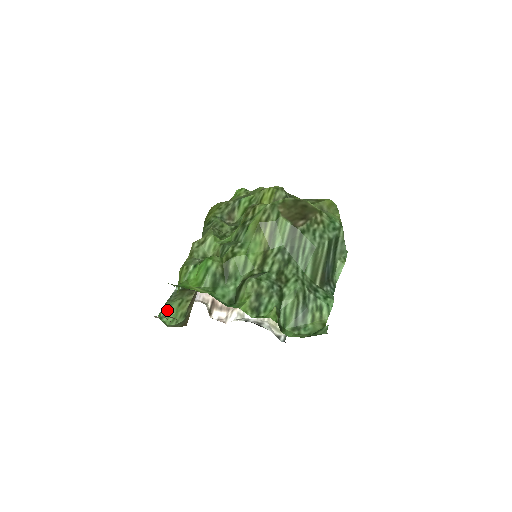
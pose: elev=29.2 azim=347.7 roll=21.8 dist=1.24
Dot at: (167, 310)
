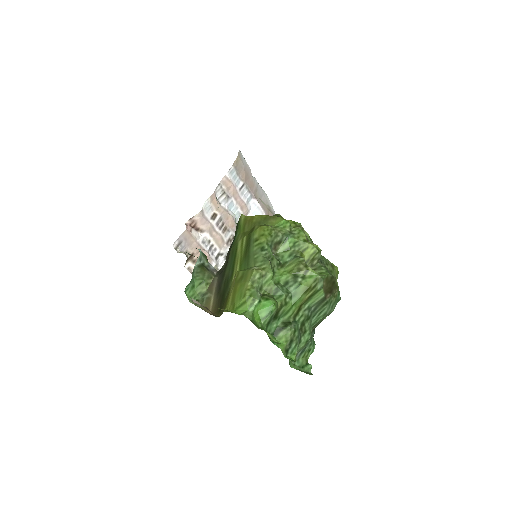
Dot at: (191, 286)
